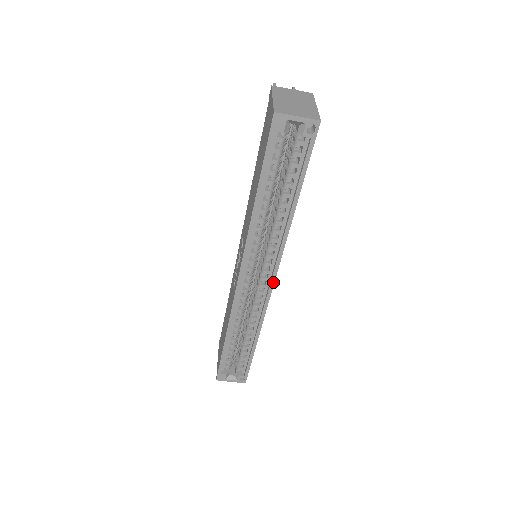
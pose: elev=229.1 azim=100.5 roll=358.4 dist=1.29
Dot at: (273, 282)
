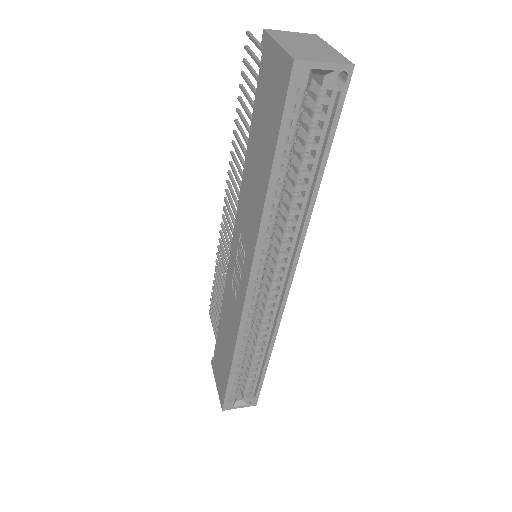
Dot at: (289, 285)
